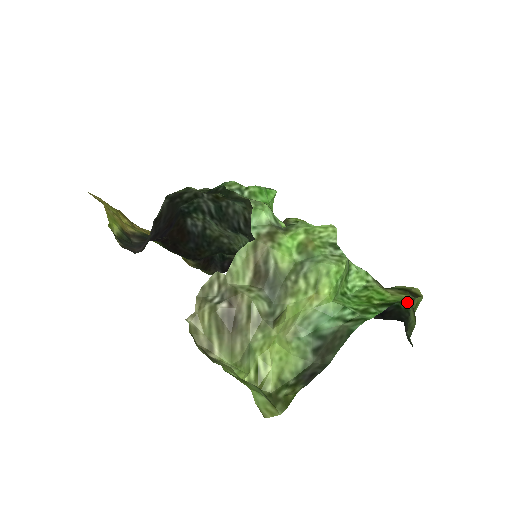
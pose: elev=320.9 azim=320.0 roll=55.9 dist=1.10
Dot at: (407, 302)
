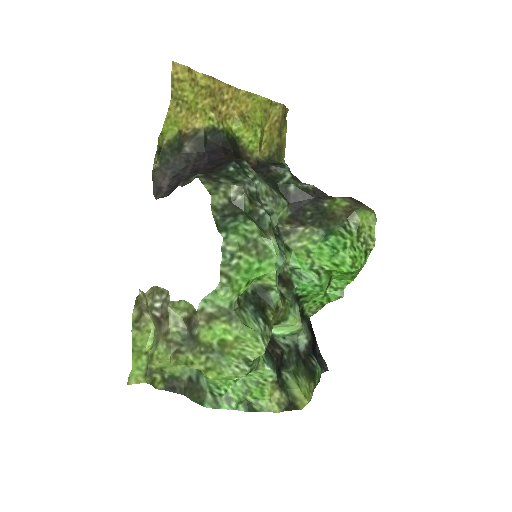
Dot at: (315, 384)
